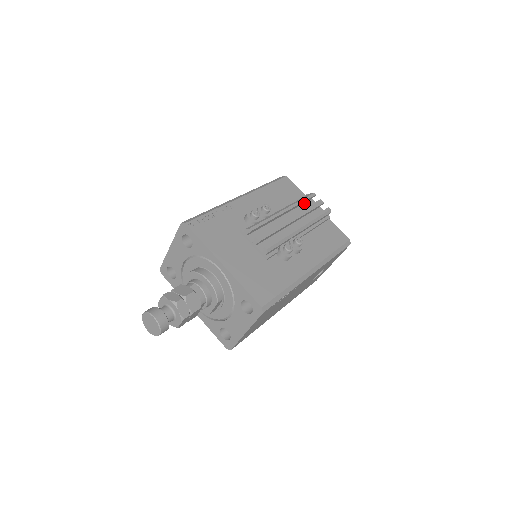
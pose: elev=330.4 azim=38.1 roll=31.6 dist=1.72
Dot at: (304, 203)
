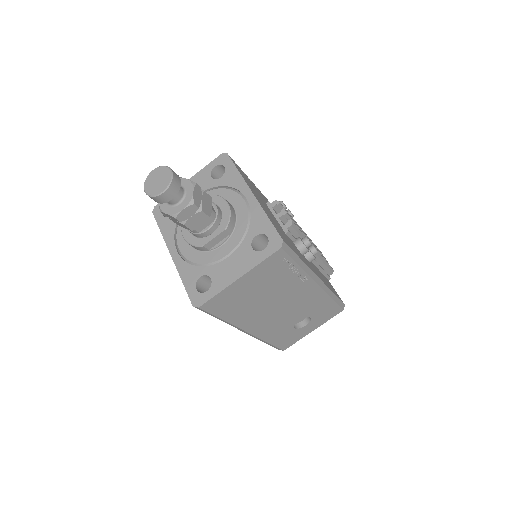
Dot at: occluded
